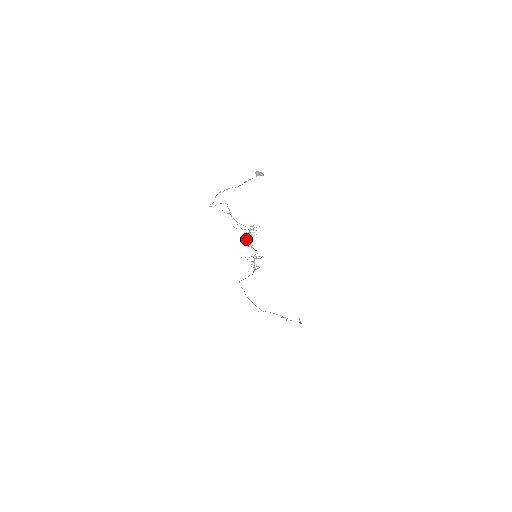
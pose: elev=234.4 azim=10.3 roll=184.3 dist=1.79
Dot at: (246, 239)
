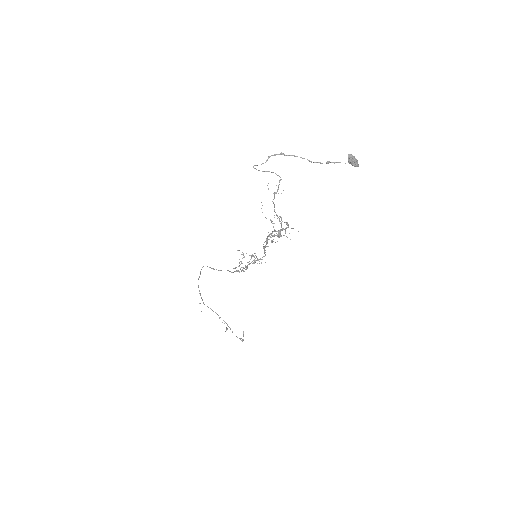
Dot at: (267, 236)
